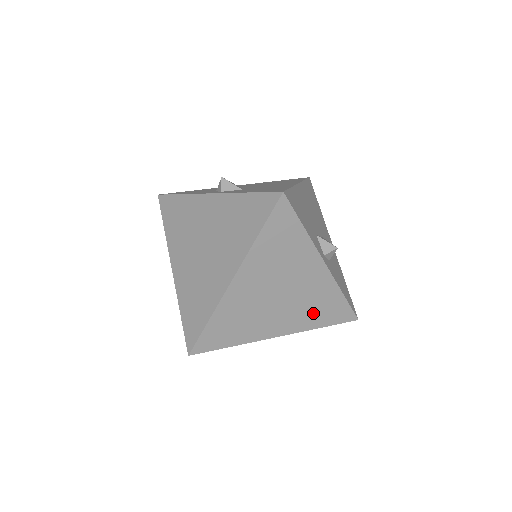
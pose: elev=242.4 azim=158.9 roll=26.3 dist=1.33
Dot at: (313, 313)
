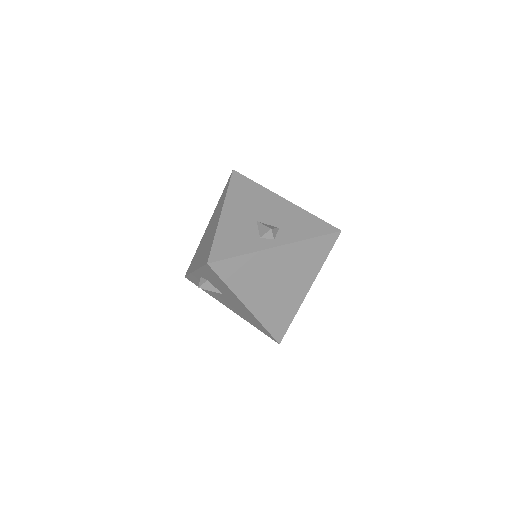
Dot at: occluded
